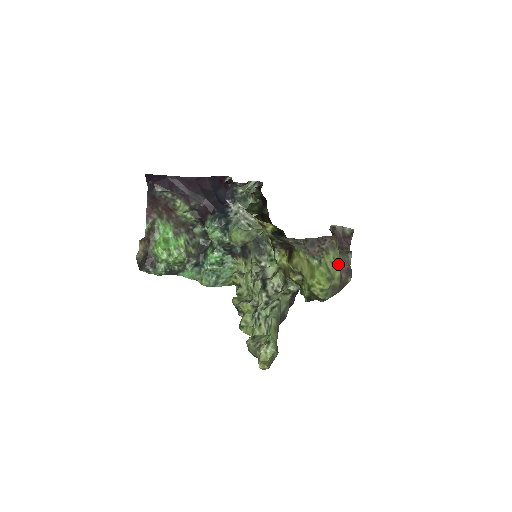
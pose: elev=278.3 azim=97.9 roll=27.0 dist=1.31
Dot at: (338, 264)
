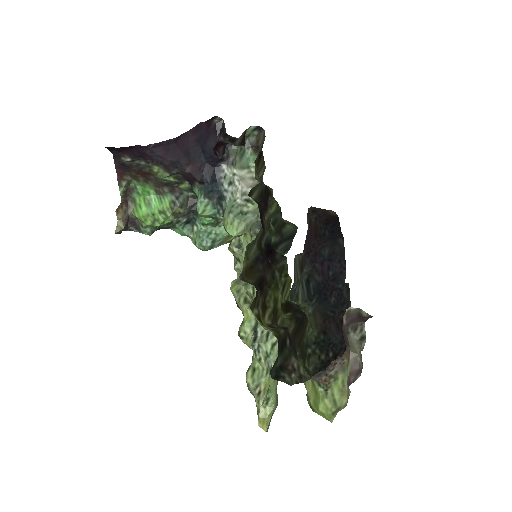
Dot at: (347, 387)
